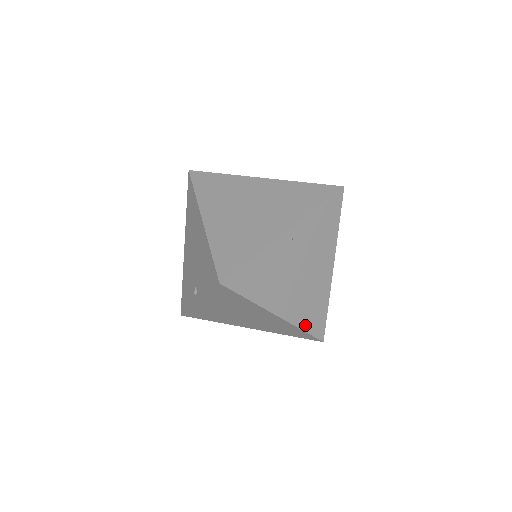
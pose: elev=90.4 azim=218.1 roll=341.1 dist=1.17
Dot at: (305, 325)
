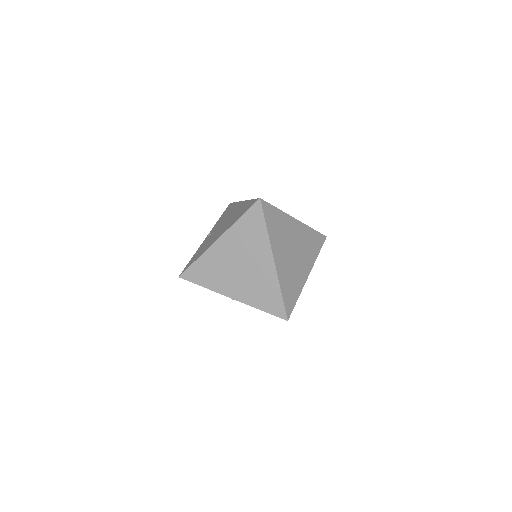
Dot at: occluded
